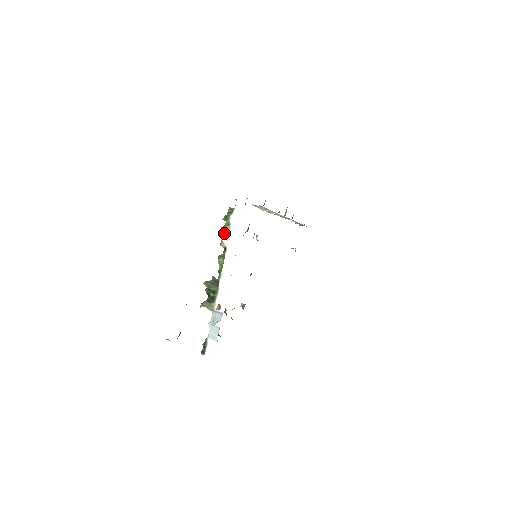
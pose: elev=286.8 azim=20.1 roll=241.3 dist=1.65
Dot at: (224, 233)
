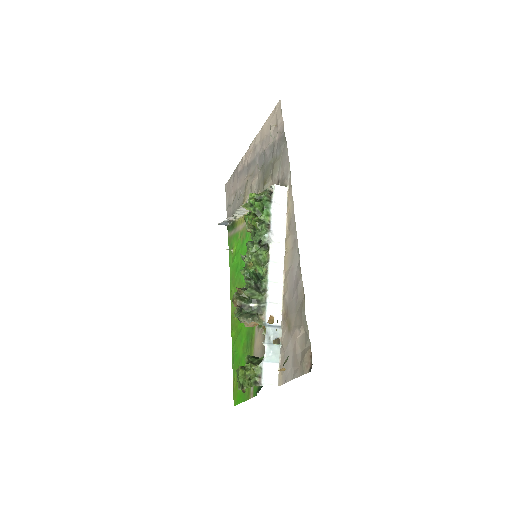
Dot at: (265, 225)
